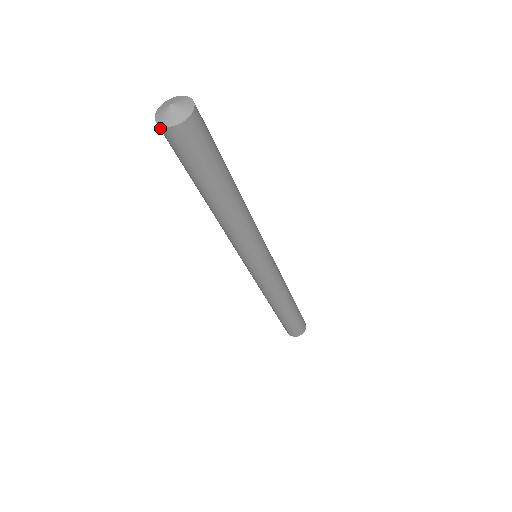
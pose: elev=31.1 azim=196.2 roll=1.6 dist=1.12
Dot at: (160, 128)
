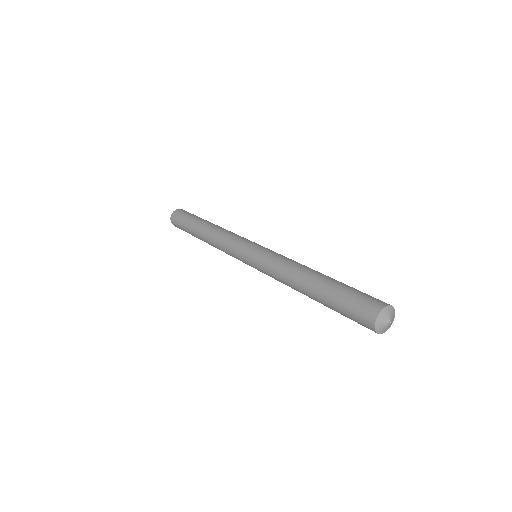
Dot at: (372, 327)
